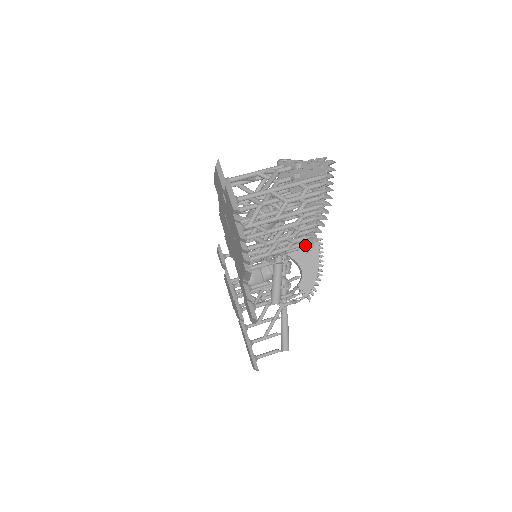
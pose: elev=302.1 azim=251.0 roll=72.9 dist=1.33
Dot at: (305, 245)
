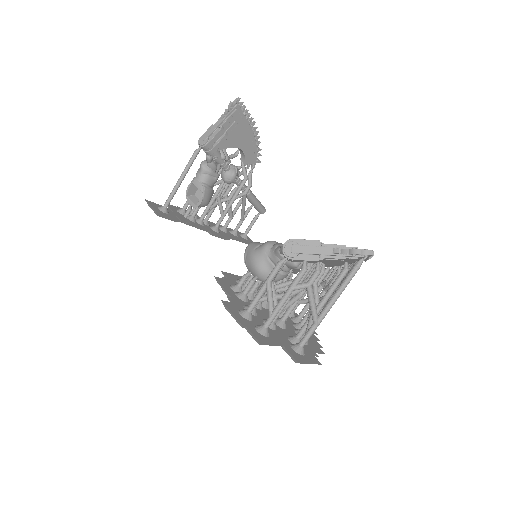
Dot at: occluded
